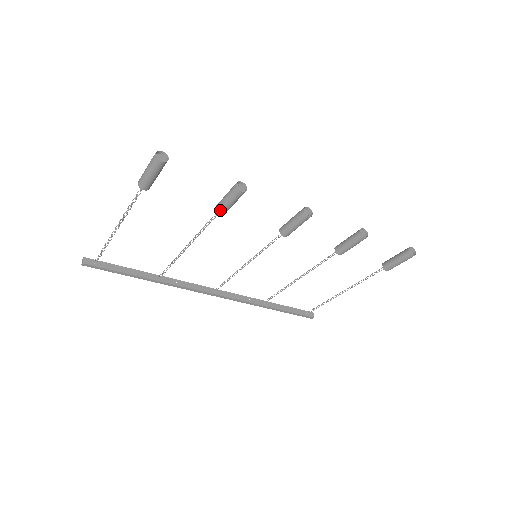
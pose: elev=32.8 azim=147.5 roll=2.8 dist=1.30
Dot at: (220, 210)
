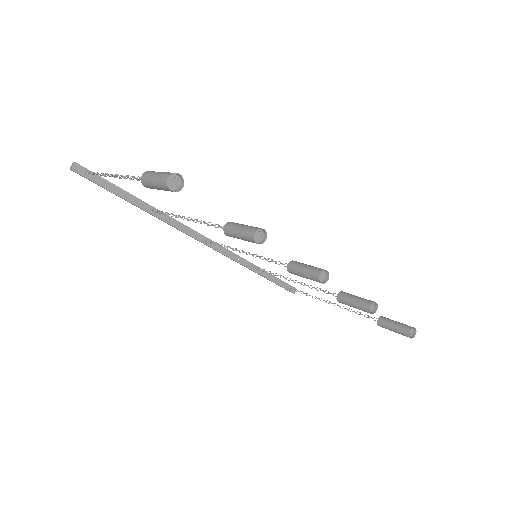
Dot at: (228, 234)
